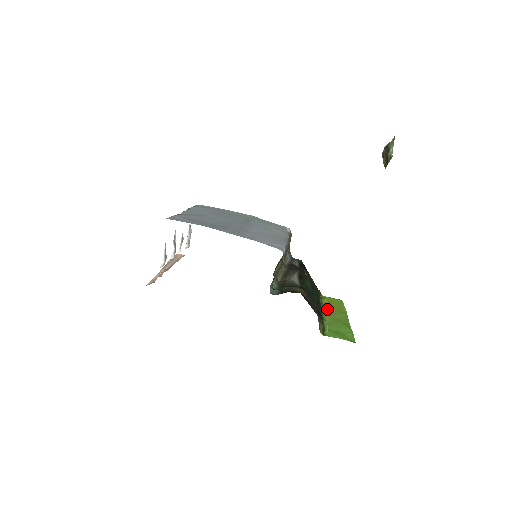
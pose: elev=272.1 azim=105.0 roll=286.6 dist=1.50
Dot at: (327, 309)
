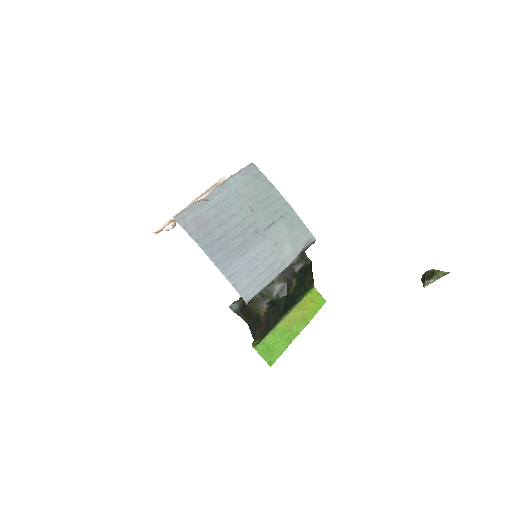
Dot at: (295, 312)
